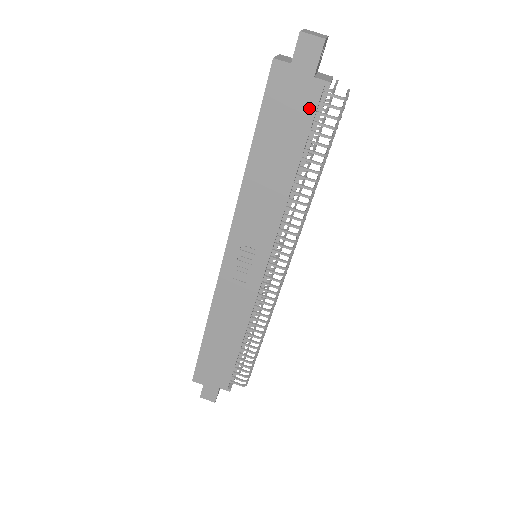
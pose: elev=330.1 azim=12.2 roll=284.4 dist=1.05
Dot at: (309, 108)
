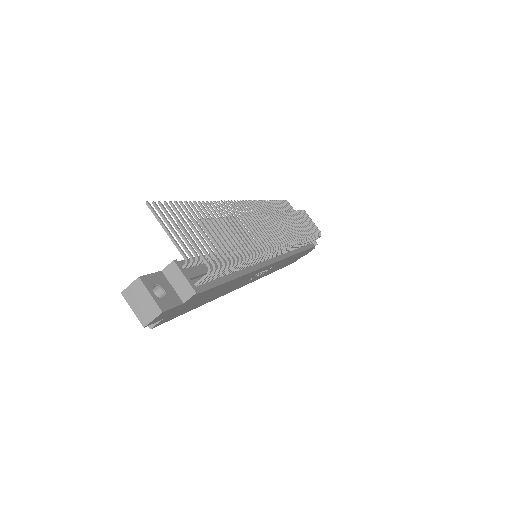
Dot at: (202, 295)
